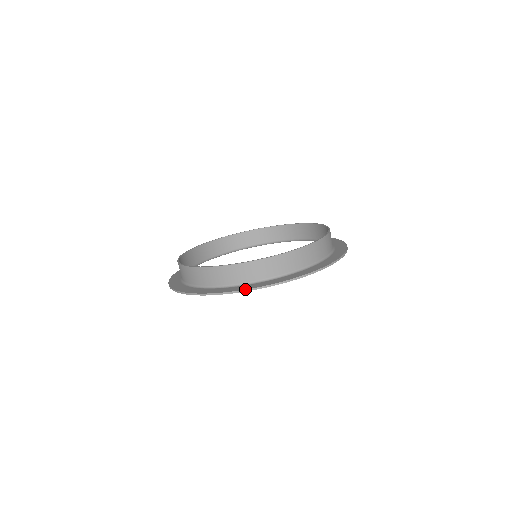
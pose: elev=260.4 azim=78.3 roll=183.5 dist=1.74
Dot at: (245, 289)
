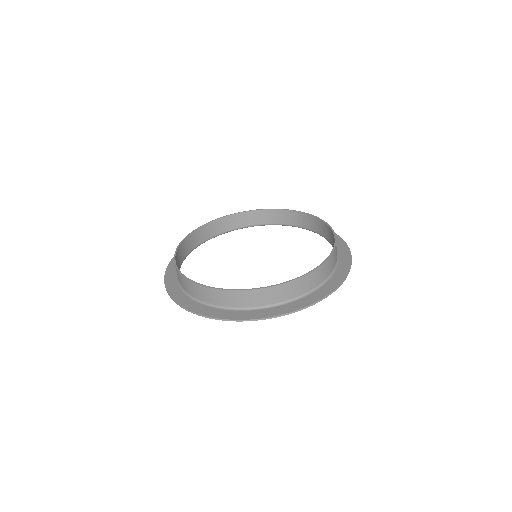
Dot at: (266, 317)
